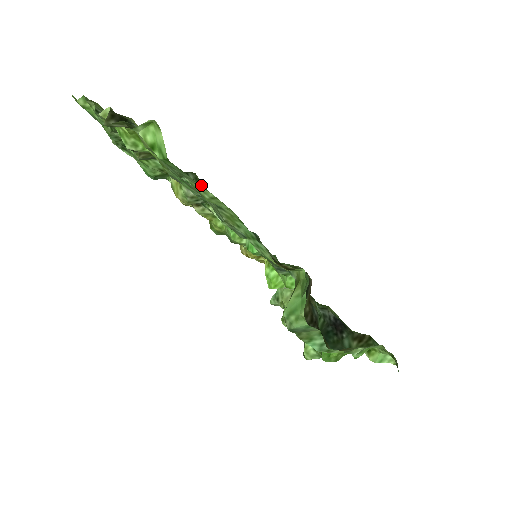
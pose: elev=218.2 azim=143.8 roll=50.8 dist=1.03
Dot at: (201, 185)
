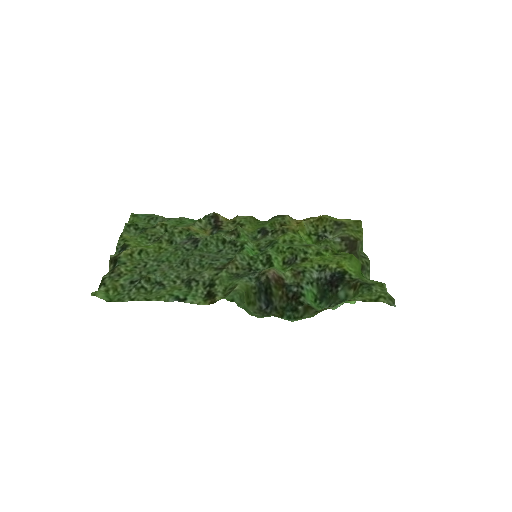
Dot at: (153, 279)
